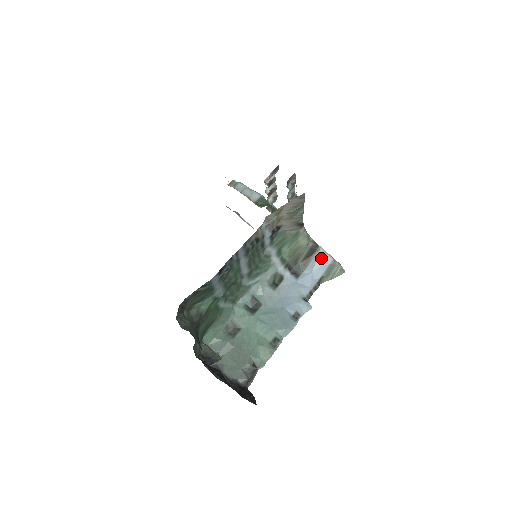
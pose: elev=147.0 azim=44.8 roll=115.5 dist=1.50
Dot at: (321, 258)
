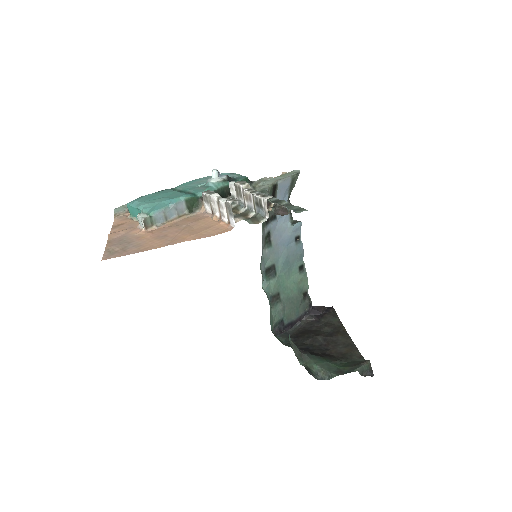
Dot at: (282, 187)
